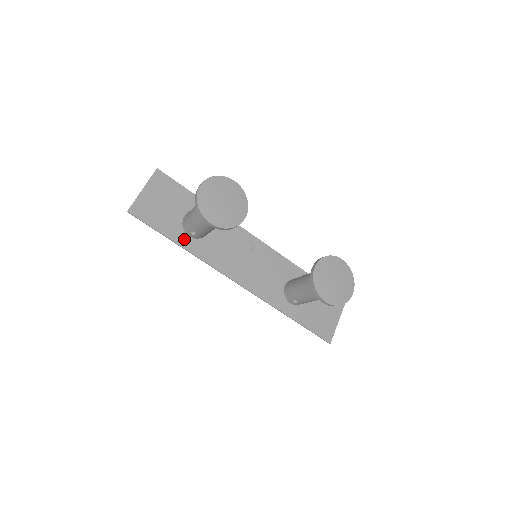
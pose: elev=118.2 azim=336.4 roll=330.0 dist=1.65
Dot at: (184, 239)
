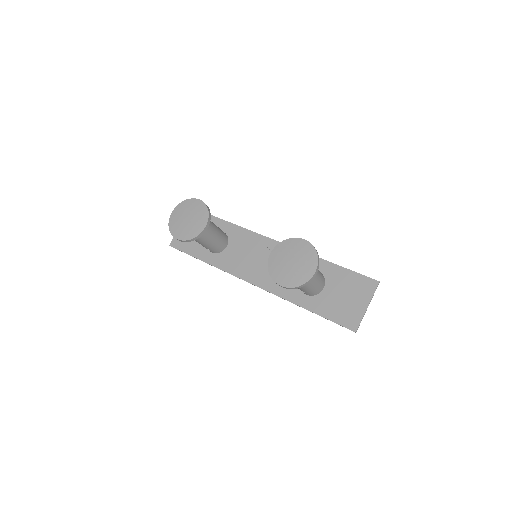
Dot at: (208, 256)
